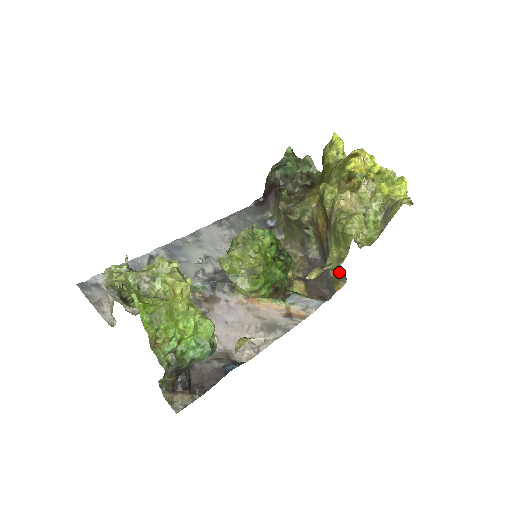
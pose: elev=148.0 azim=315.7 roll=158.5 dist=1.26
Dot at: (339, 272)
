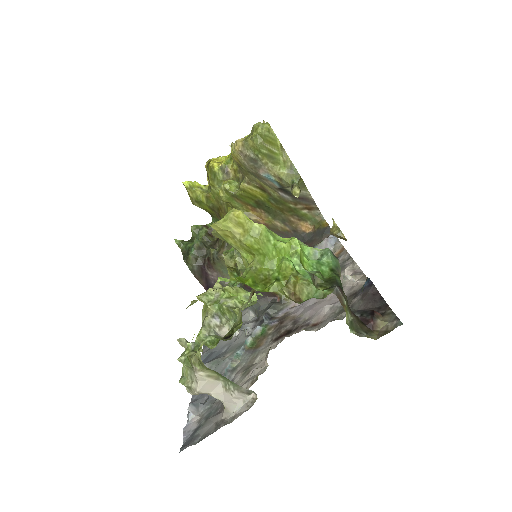
Dot at: (310, 217)
